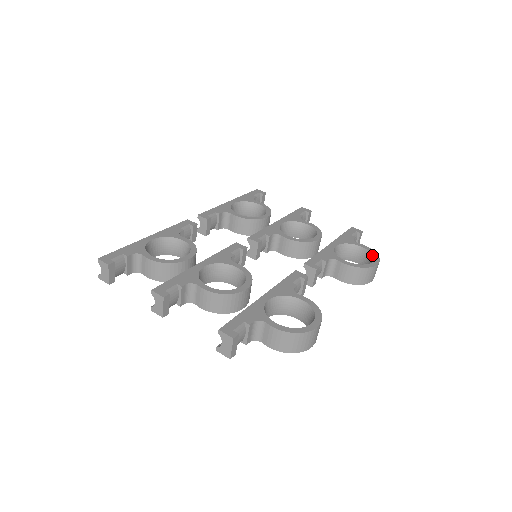
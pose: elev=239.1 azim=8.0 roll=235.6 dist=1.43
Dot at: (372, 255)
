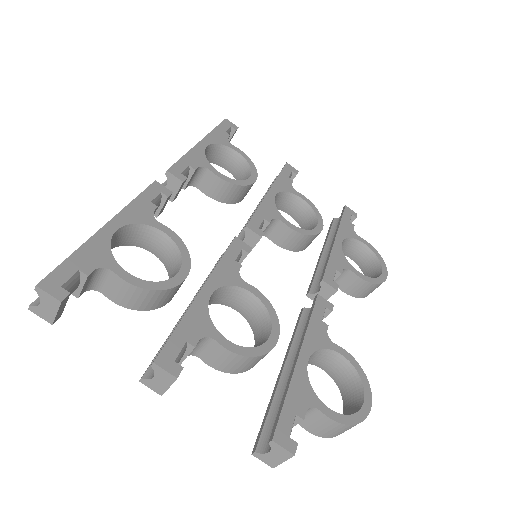
Dot at: (377, 259)
